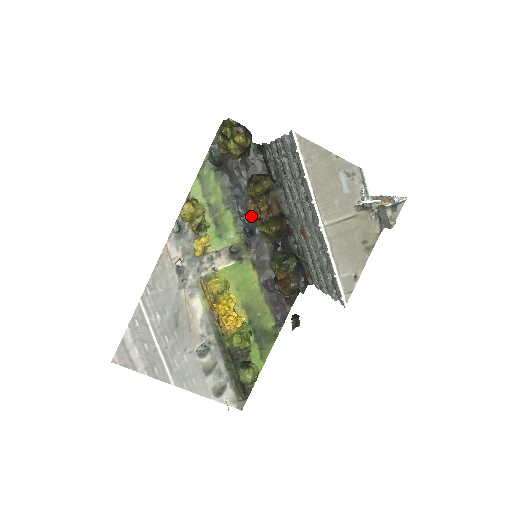
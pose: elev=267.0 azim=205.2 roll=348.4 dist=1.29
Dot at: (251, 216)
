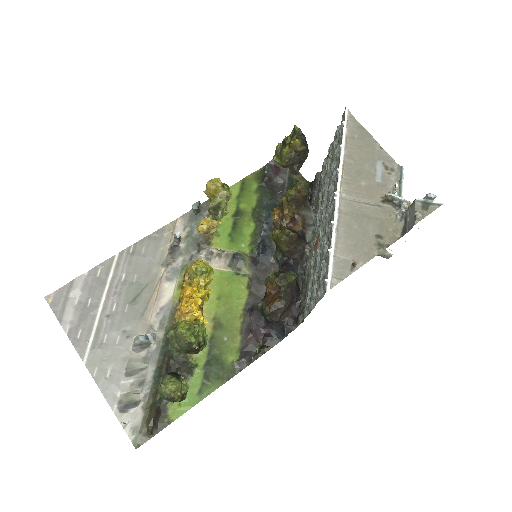
Dot at: occluded
